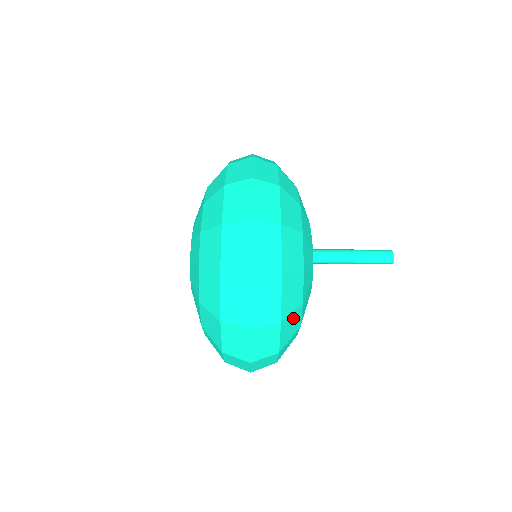
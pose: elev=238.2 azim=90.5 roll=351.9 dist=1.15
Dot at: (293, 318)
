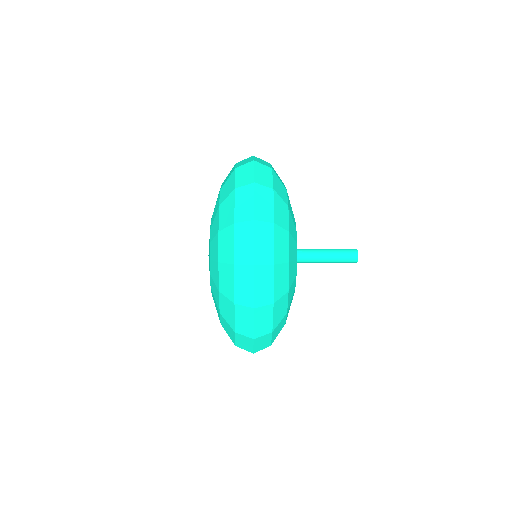
Dot at: occluded
